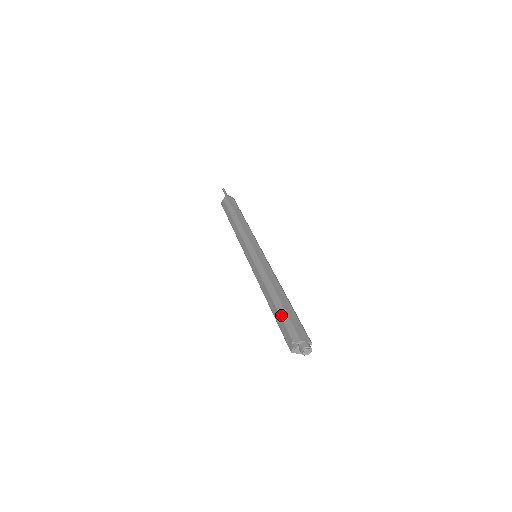
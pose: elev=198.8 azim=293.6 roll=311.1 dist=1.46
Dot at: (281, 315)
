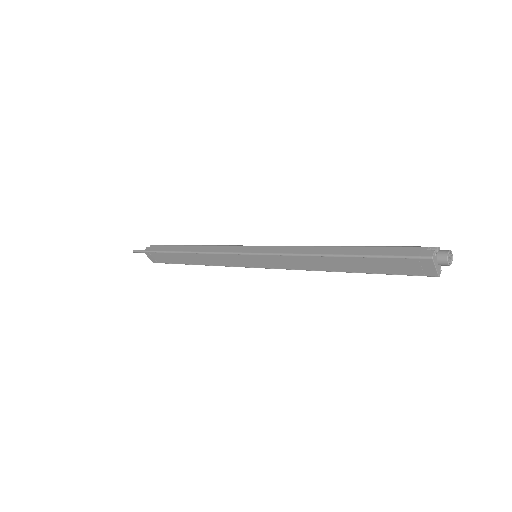
Dot at: (378, 246)
